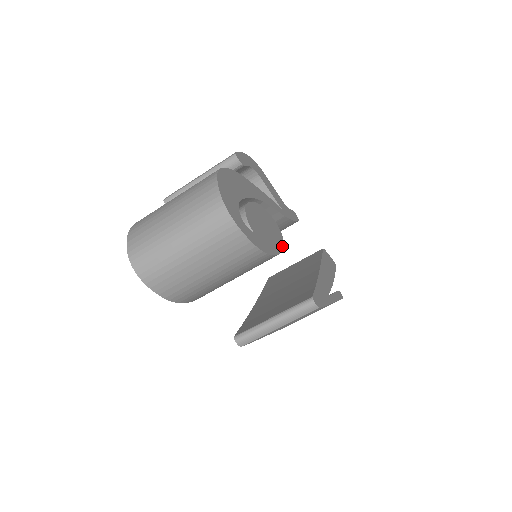
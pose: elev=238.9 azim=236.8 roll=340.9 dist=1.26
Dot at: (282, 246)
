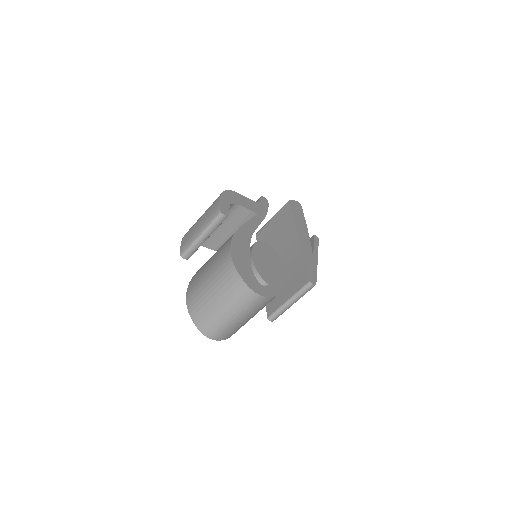
Dot at: (280, 262)
